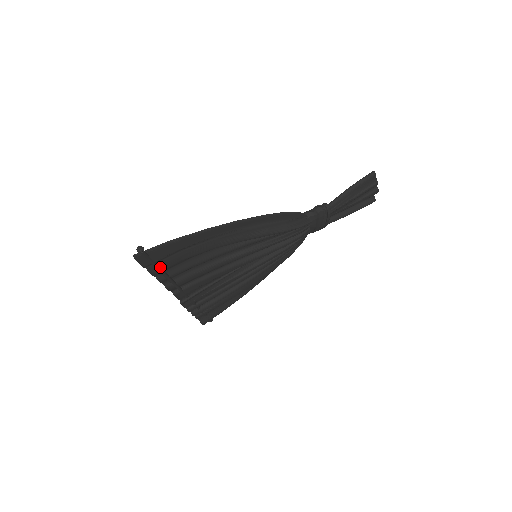
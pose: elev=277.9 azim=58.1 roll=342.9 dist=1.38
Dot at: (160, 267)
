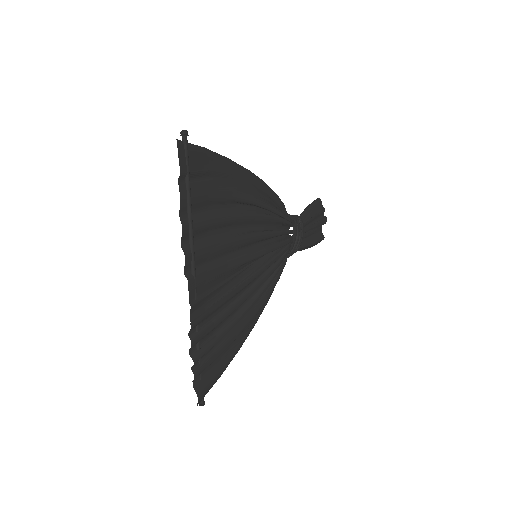
Dot at: (190, 192)
